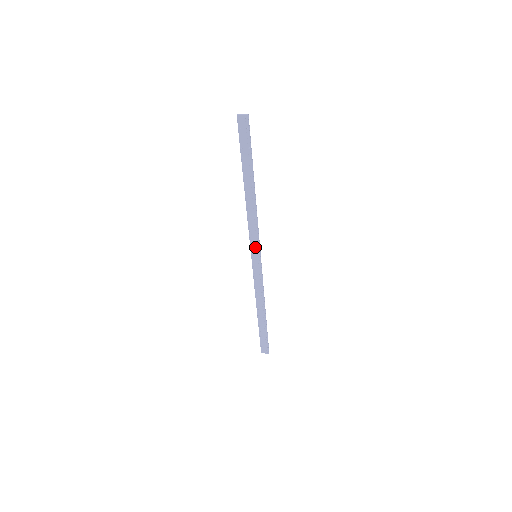
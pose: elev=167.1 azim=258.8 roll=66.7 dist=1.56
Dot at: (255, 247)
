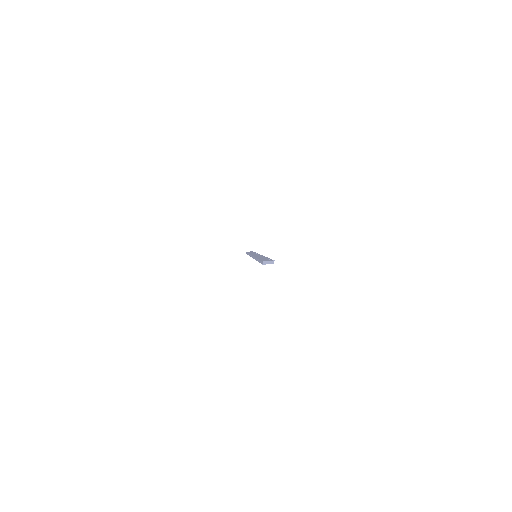
Dot at: occluded
